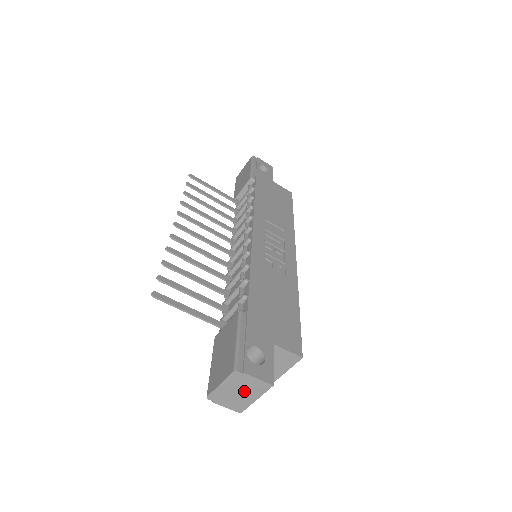
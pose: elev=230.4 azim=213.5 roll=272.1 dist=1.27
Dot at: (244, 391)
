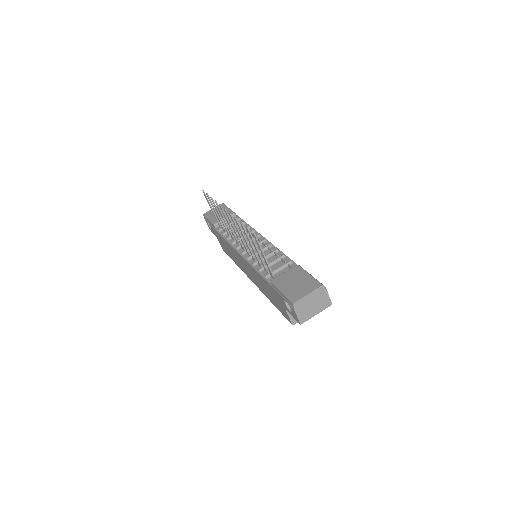
Dot at: (316, 304)
